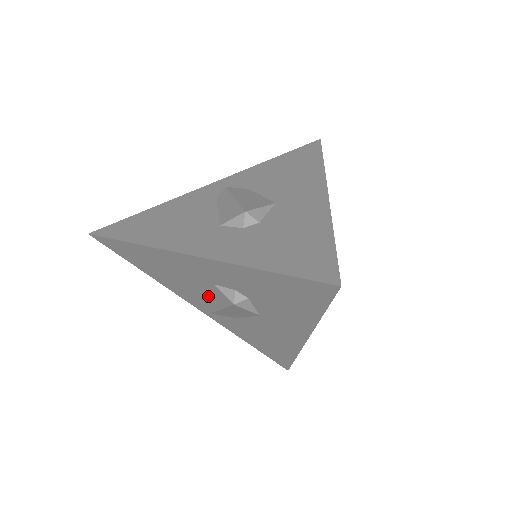
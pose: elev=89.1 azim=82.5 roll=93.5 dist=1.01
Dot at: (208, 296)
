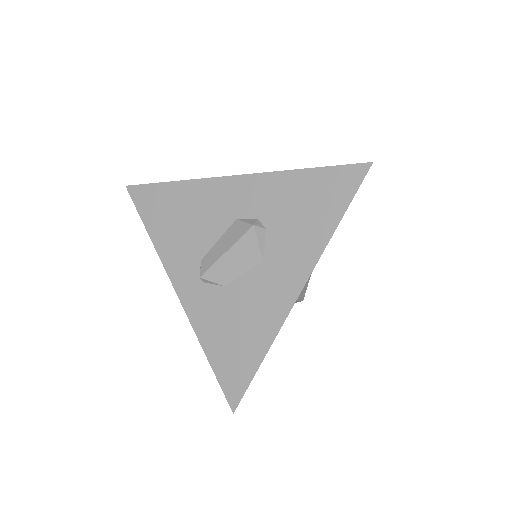
Dot at: (214, 247)
